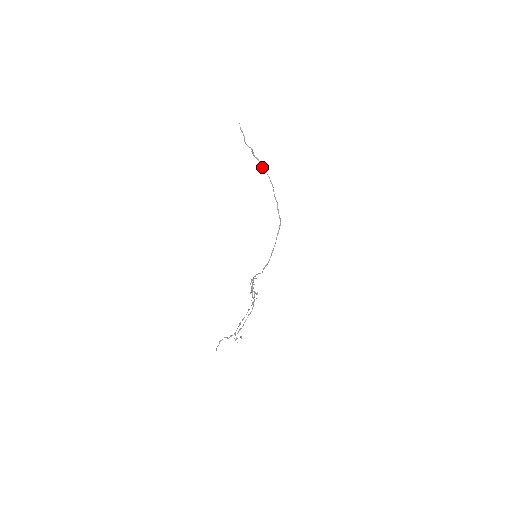
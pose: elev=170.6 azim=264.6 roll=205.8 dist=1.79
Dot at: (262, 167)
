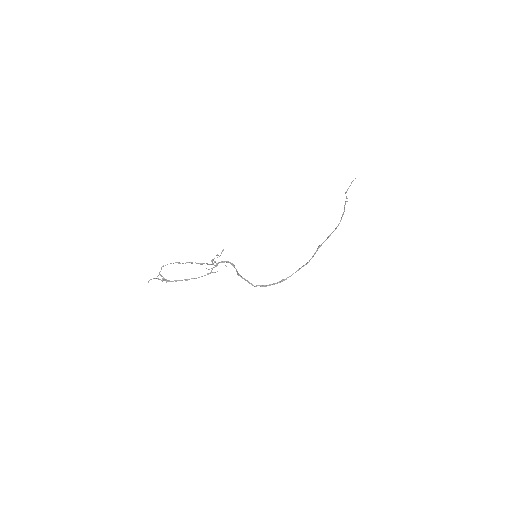
Dot at: (342, 216)
